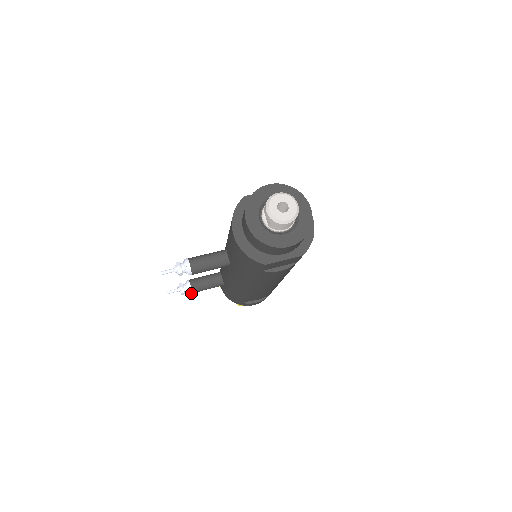
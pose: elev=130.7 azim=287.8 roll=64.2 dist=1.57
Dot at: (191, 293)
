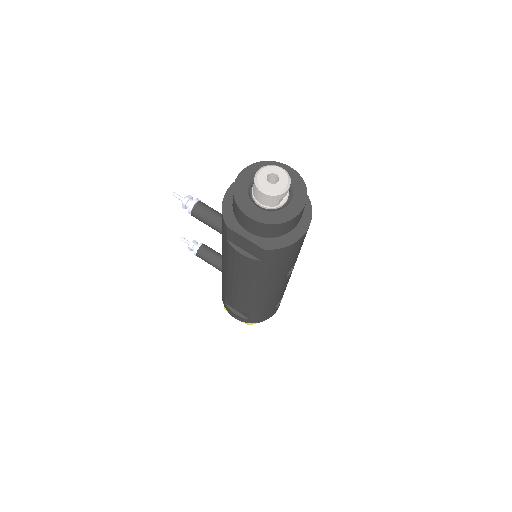
Dot at: (195, 254)
